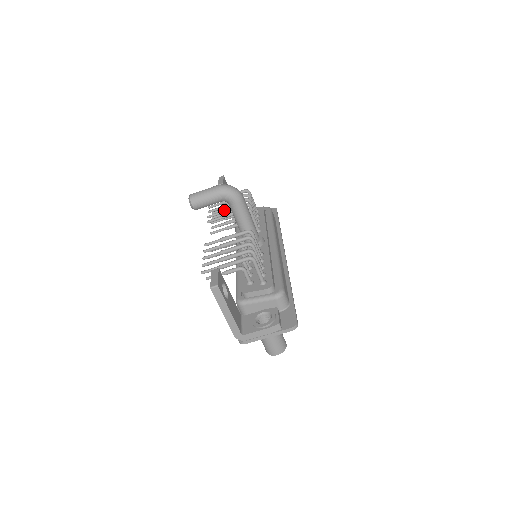
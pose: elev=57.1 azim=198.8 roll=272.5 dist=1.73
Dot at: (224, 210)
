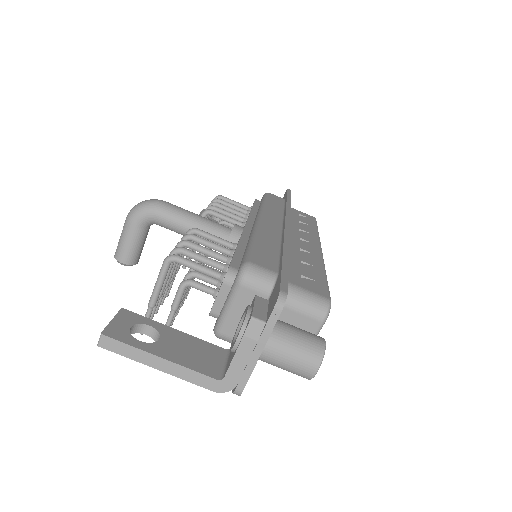
Dot at: occluded
